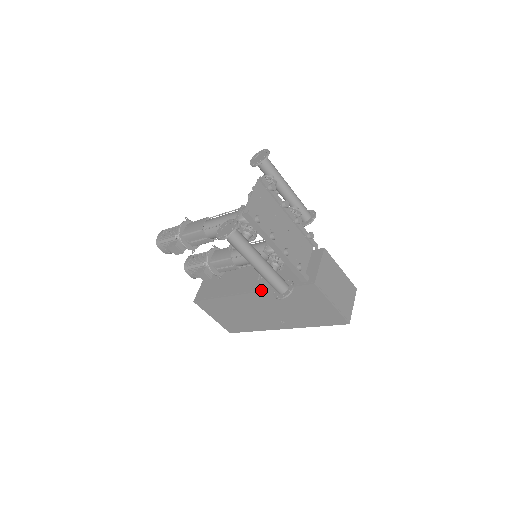
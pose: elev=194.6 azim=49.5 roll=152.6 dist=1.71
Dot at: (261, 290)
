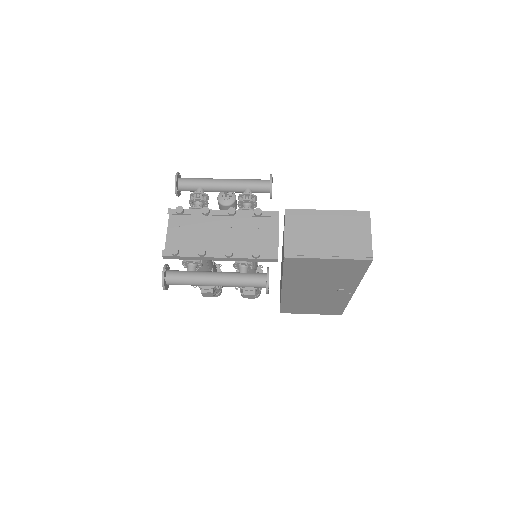
Dot at: occluded
